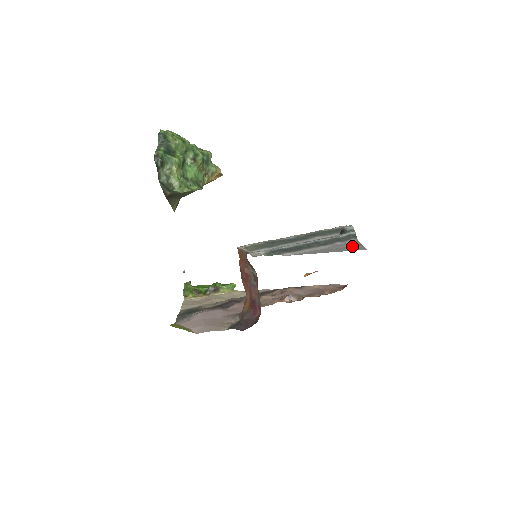
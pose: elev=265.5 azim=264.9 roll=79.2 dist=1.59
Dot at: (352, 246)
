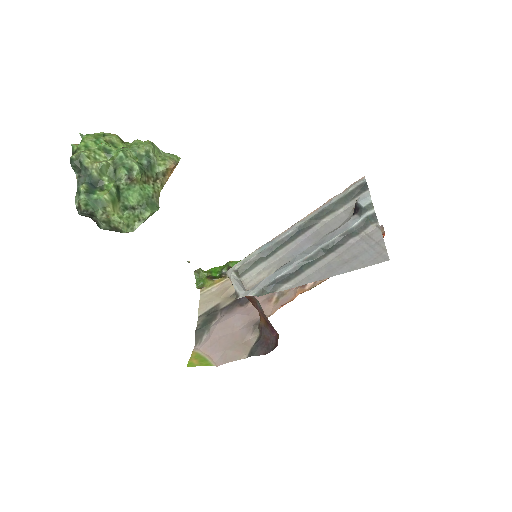
Dot at: (370, 248)
